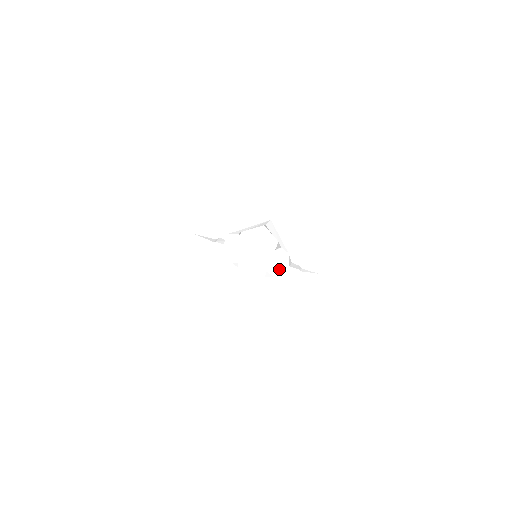
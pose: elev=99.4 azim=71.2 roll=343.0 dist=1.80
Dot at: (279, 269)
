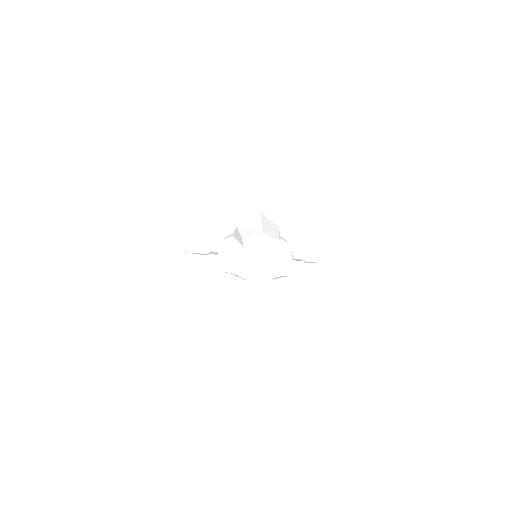
Dot at: (283, 266)
